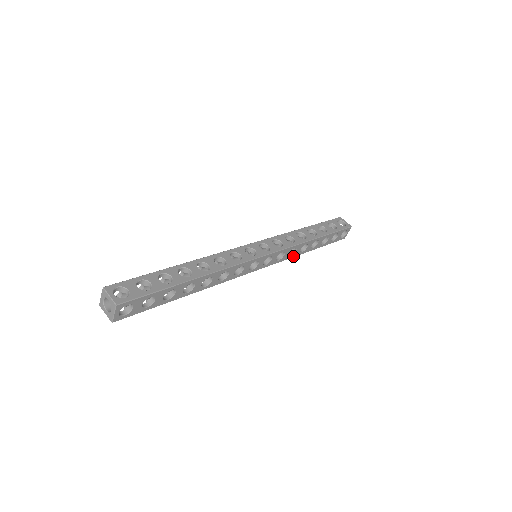
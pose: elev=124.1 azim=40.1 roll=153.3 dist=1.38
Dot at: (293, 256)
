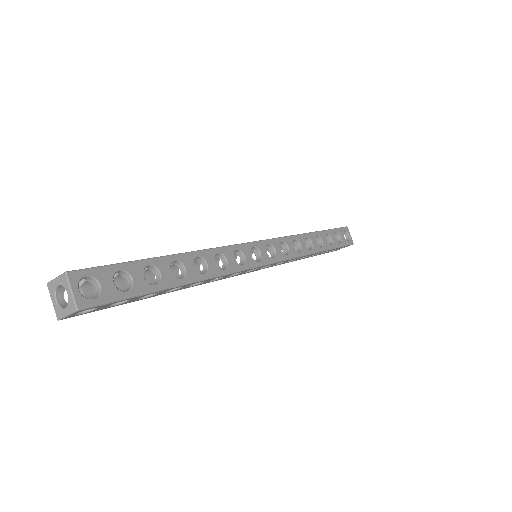
Dot at: (288, 262)
